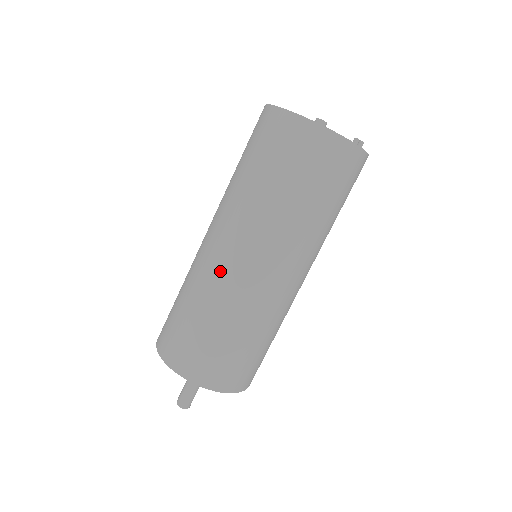
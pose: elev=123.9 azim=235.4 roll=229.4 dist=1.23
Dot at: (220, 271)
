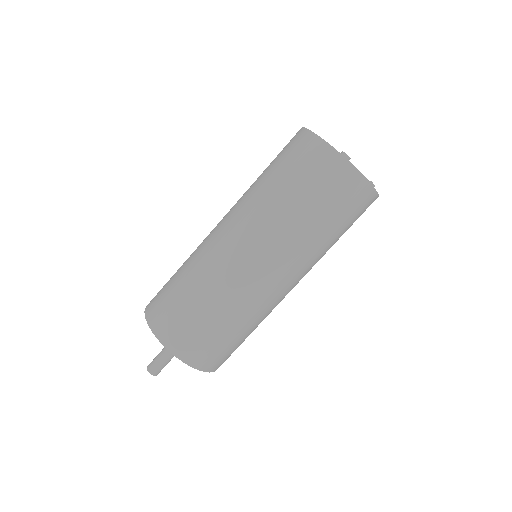
Dot at: (242, 278)
